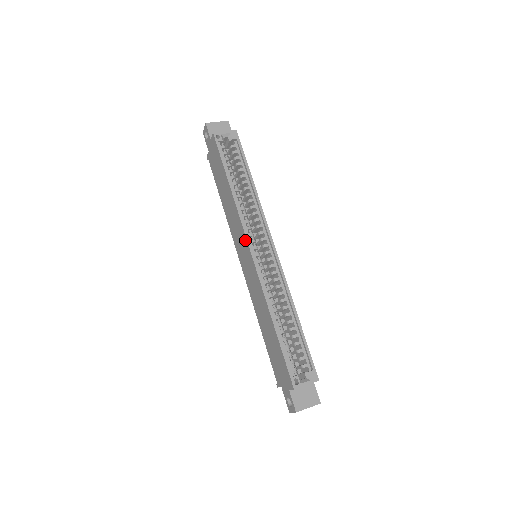
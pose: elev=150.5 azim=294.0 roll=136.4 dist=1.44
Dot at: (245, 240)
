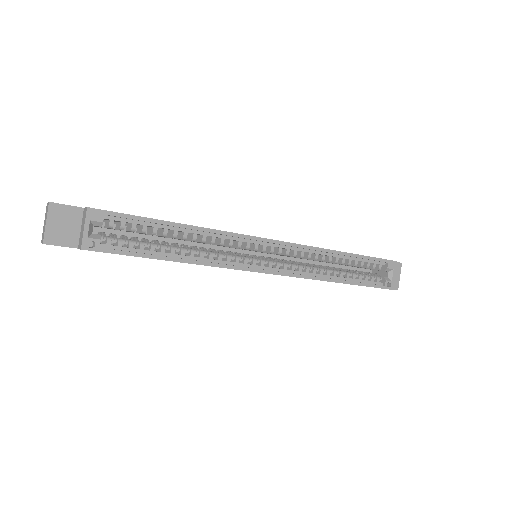
Dot at: occluded
